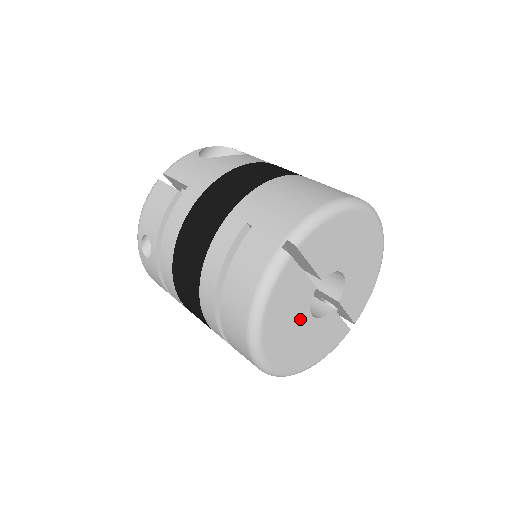
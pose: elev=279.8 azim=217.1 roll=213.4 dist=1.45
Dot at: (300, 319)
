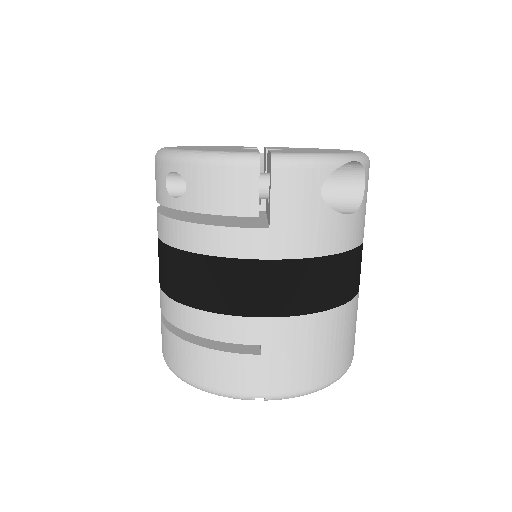
Dot at: occluded
